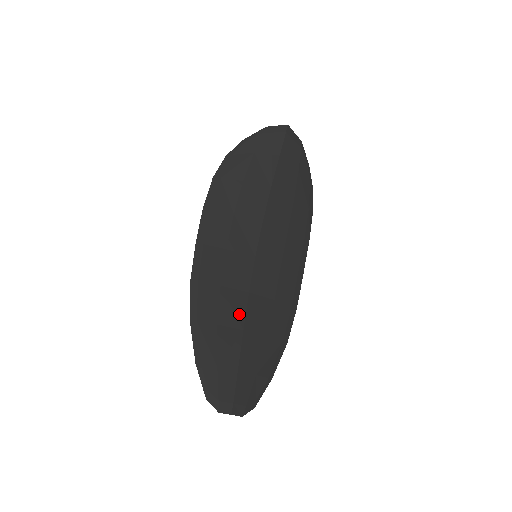
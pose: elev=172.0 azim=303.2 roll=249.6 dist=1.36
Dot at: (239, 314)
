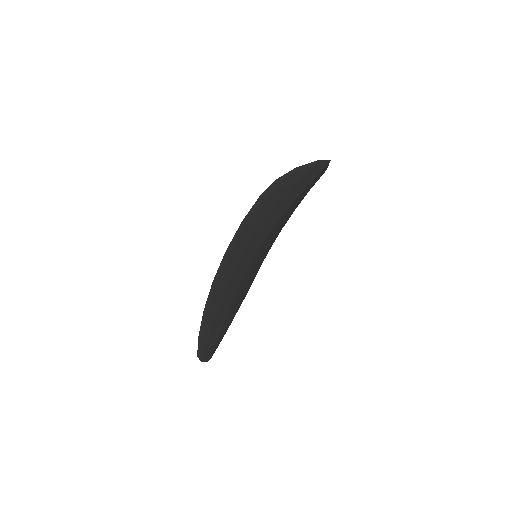
Dot at: (231, 299)
